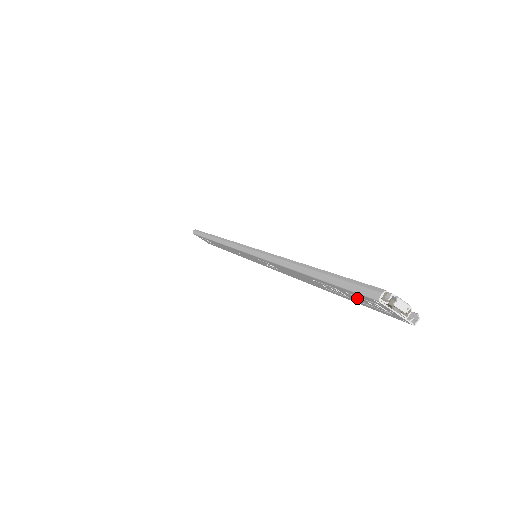
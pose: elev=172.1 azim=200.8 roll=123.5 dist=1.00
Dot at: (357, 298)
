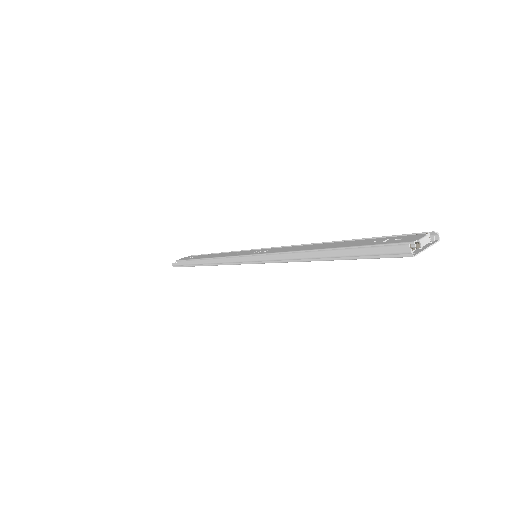
Dot at: occluded
